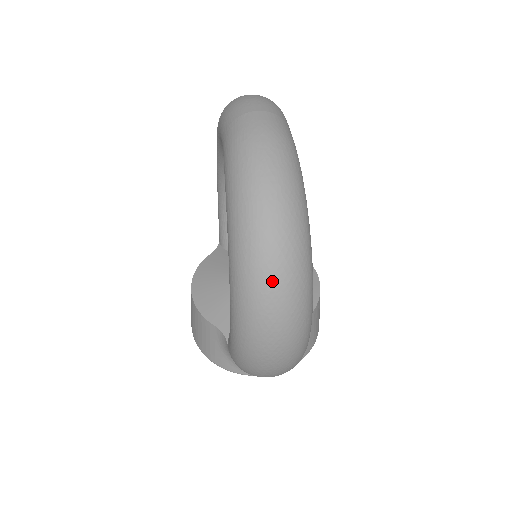
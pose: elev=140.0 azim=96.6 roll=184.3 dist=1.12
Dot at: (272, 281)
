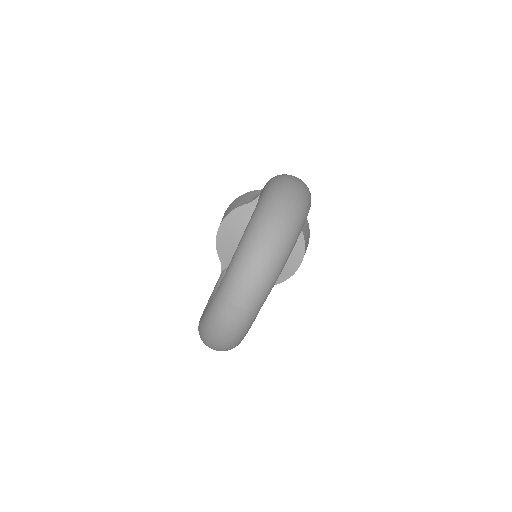
Dot at: occluded
